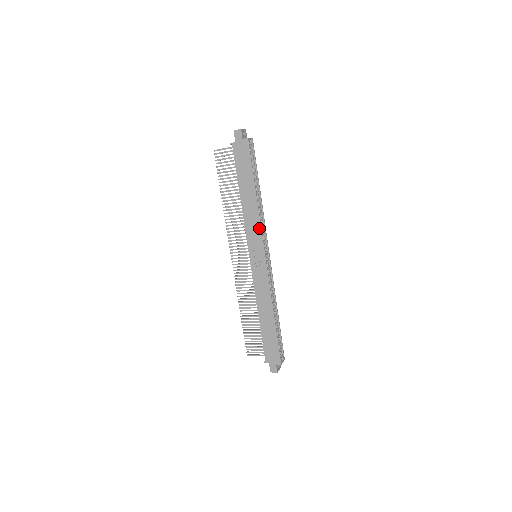
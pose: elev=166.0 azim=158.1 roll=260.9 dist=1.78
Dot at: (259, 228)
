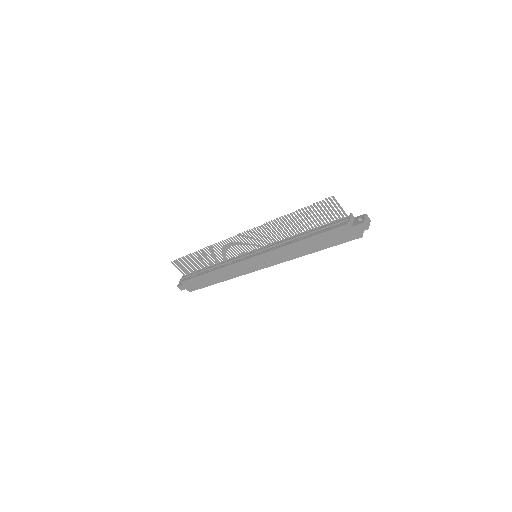
Dot at: (282, 261)
